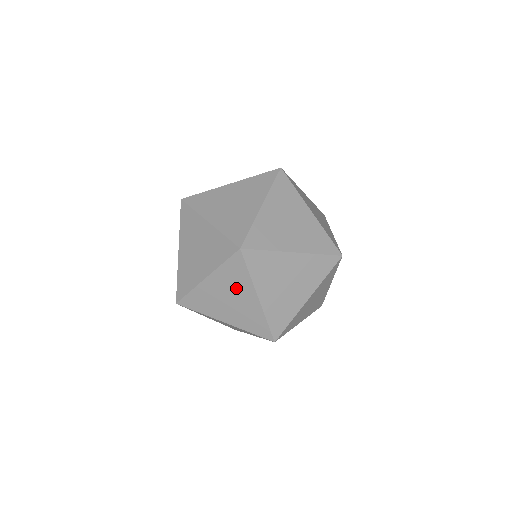
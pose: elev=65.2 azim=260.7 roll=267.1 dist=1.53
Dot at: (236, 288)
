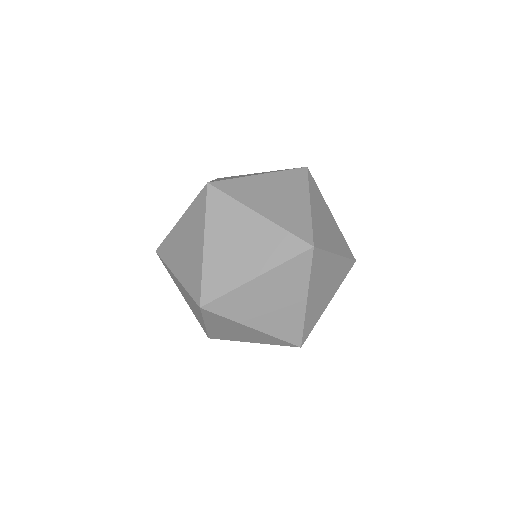
Dot at: (193, 305)
